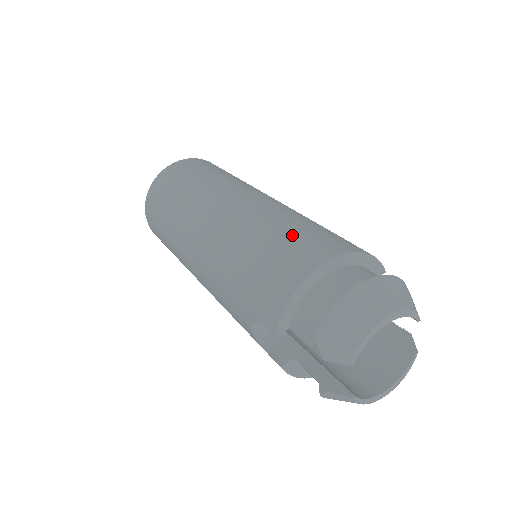
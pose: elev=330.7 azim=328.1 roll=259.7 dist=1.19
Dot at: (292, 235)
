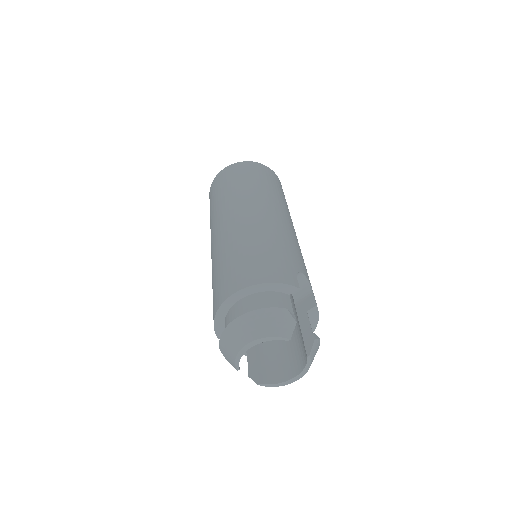
Dot at: (230, 266)
